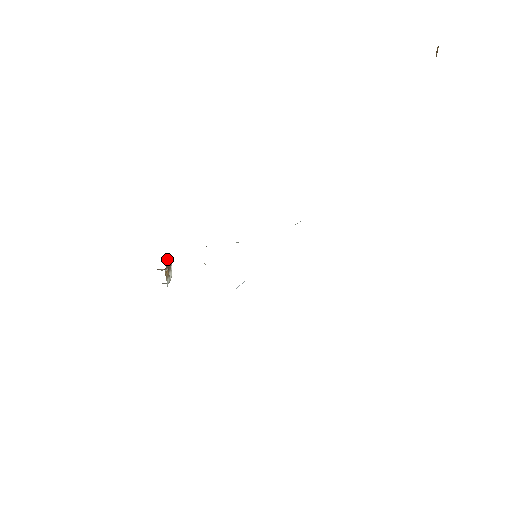
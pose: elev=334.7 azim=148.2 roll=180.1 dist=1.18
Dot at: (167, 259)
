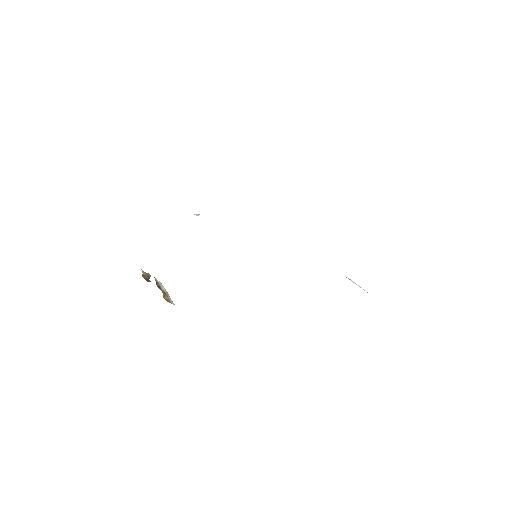
Dot at: (144, 274)
